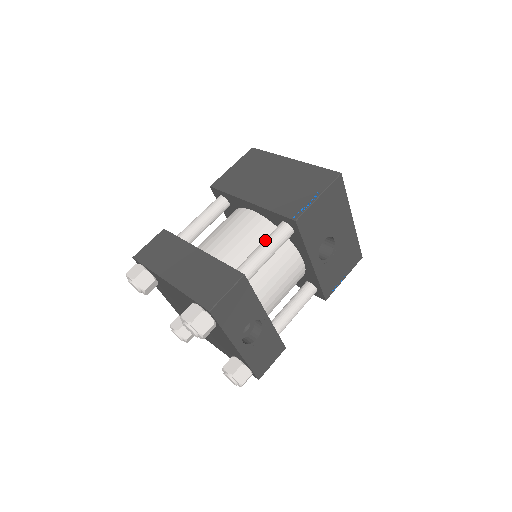
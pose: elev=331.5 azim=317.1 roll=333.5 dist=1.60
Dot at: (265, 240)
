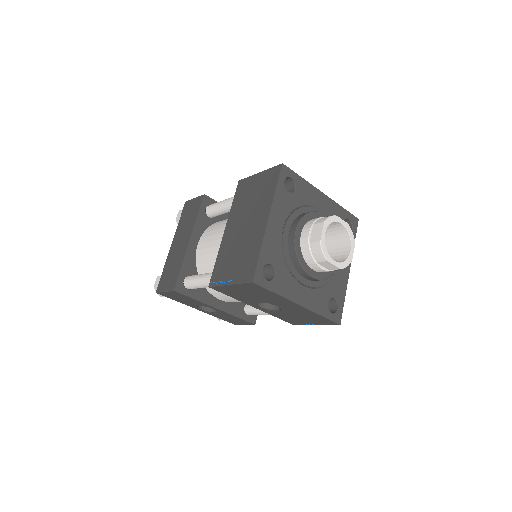
Dot at: (205, 275)
